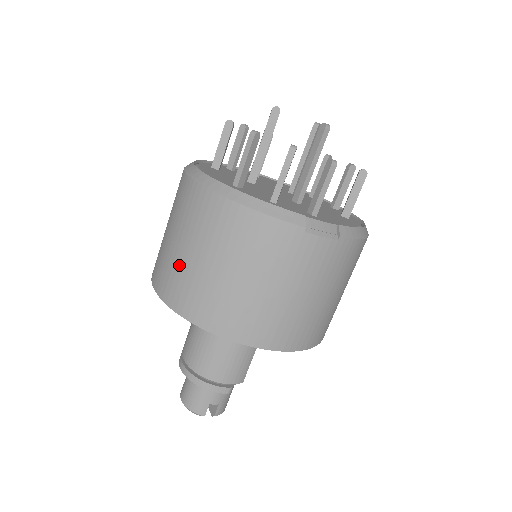
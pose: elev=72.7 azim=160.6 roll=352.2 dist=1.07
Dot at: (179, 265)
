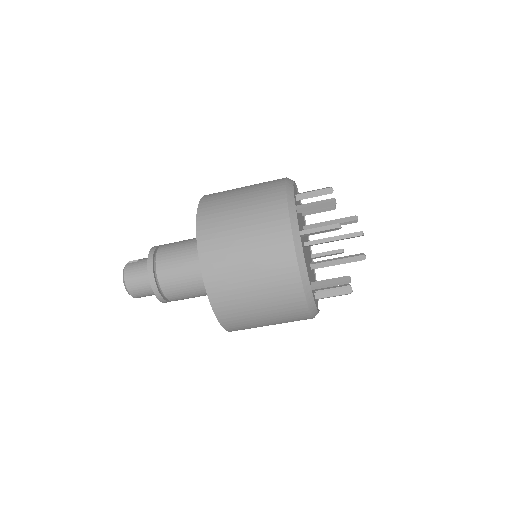
Dot at: (246, 308)
